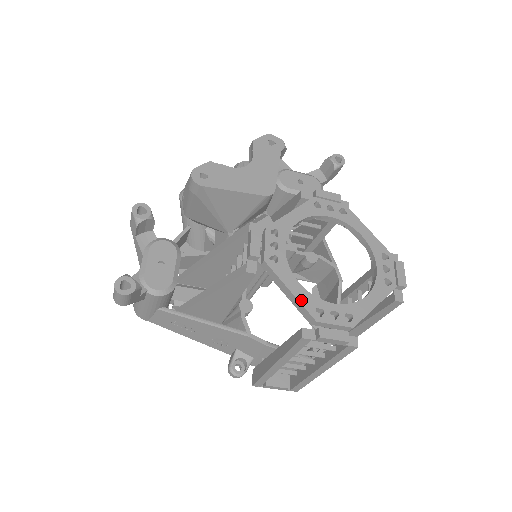
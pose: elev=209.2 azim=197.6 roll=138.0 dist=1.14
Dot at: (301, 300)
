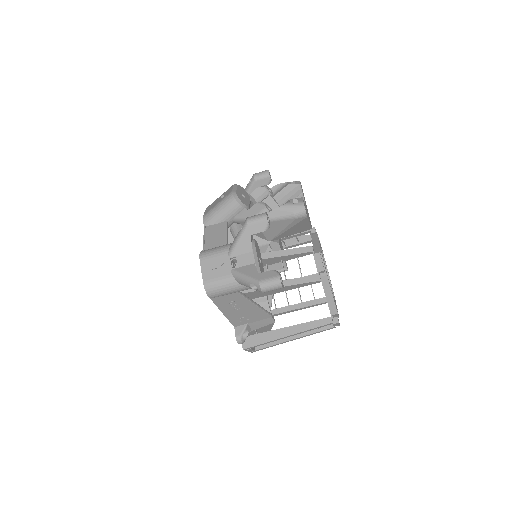
Dot at: (334, 301)
